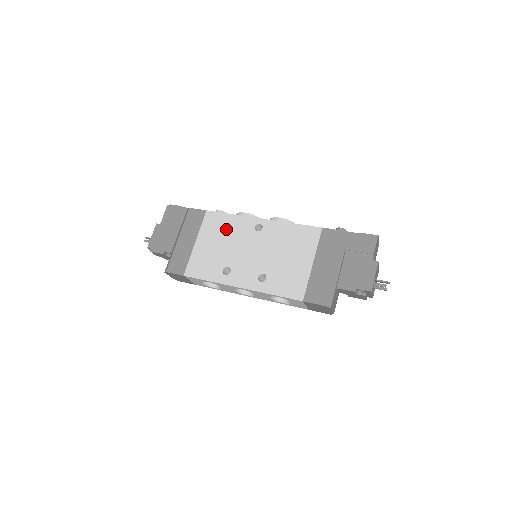
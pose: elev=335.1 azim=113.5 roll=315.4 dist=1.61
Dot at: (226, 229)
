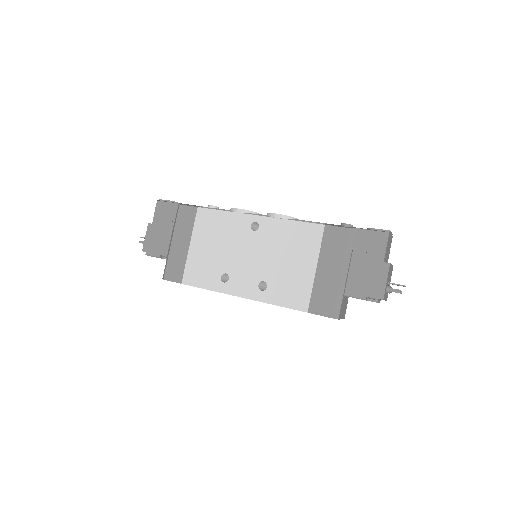
Dot at: (220, 229)
